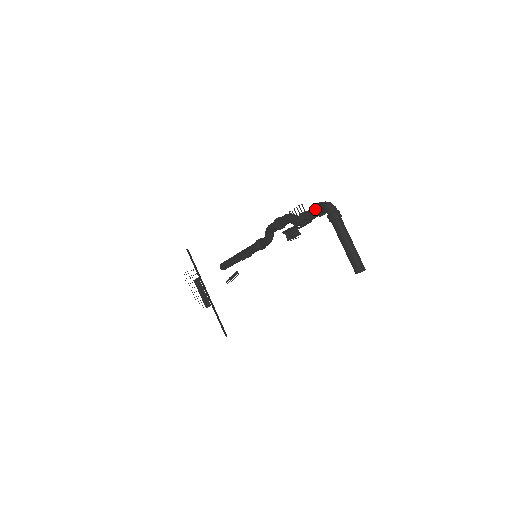
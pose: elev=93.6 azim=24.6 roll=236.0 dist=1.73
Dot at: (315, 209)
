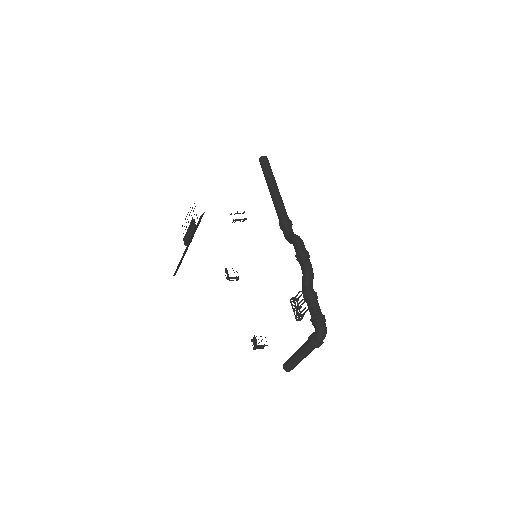
Dot at: (314, 319)
